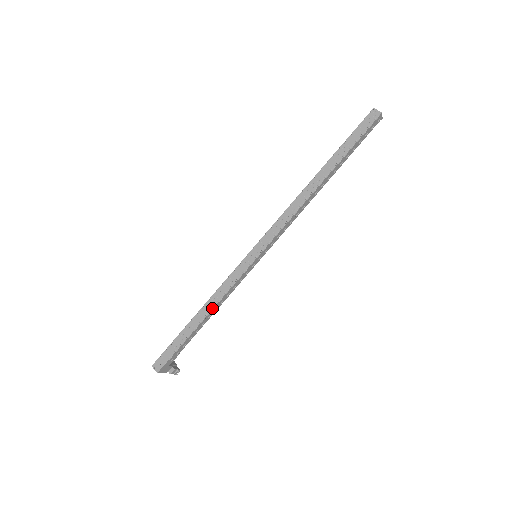
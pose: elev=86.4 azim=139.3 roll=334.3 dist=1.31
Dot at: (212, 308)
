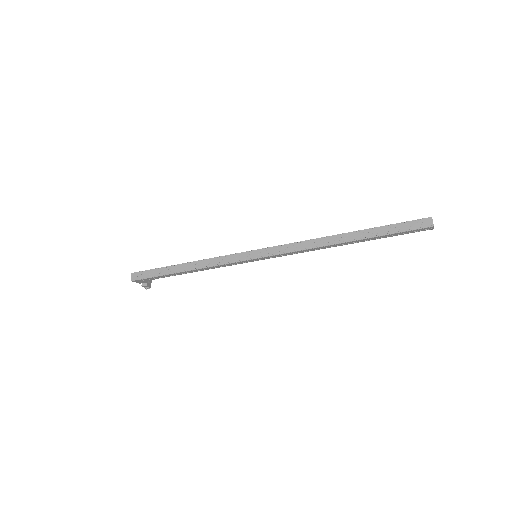
Dot at: (198, 268)
